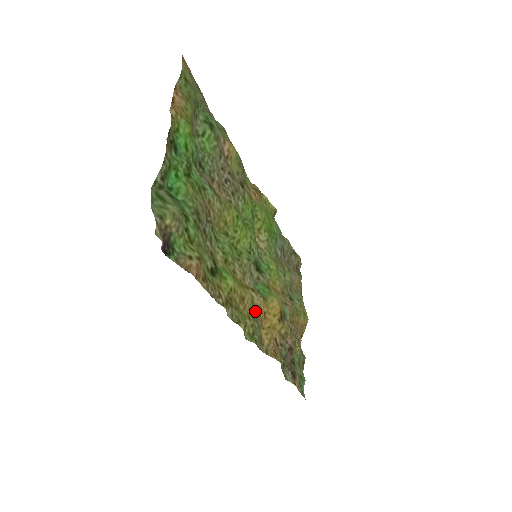
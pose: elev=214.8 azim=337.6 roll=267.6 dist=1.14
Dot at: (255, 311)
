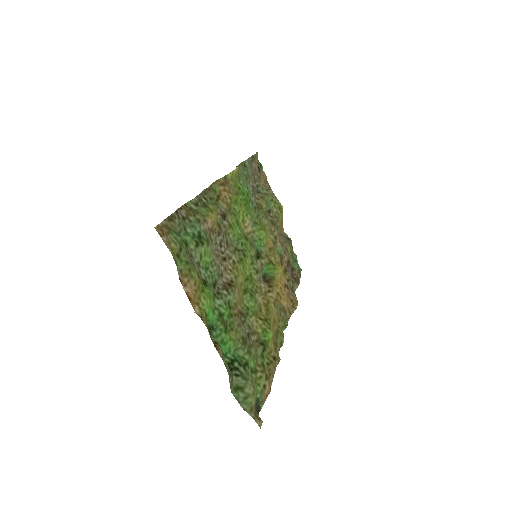
Dot at: (277, 304)
